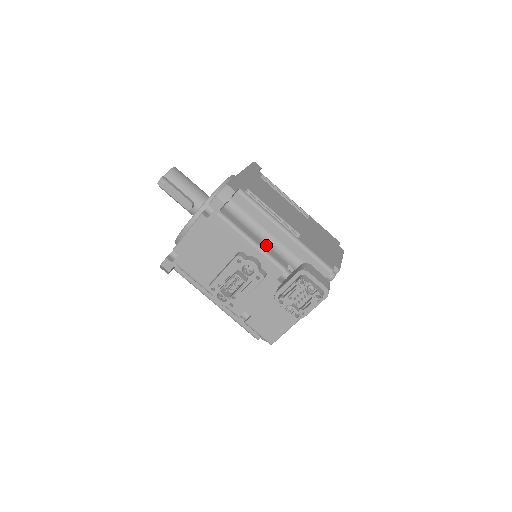
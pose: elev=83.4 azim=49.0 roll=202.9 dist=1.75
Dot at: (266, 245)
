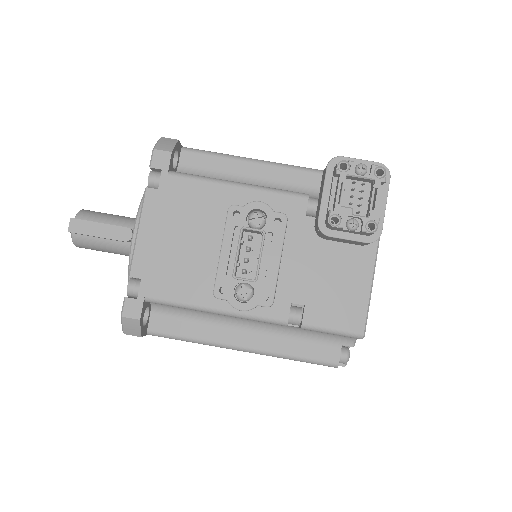
Dot at: occluded
